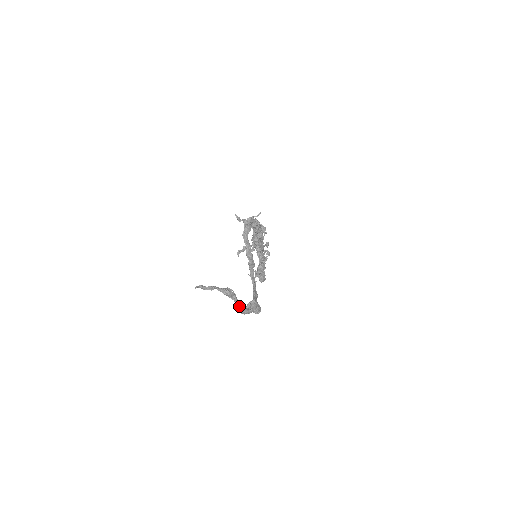
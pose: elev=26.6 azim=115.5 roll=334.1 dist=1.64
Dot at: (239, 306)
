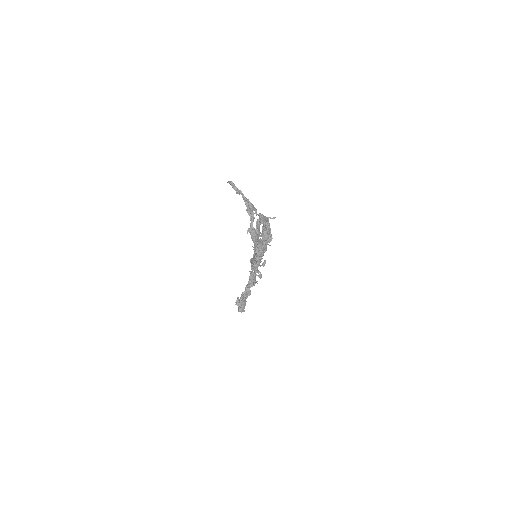
Dot at: occluded
